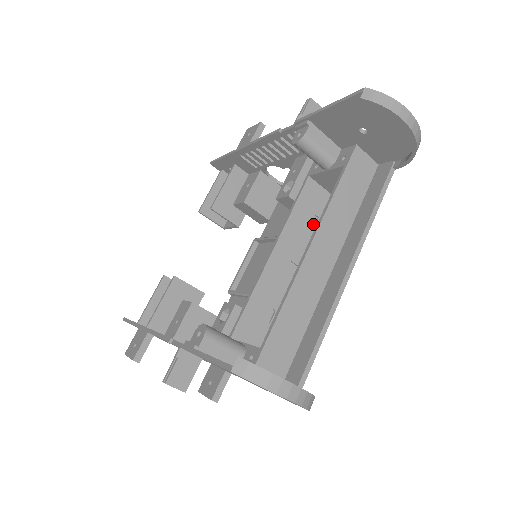
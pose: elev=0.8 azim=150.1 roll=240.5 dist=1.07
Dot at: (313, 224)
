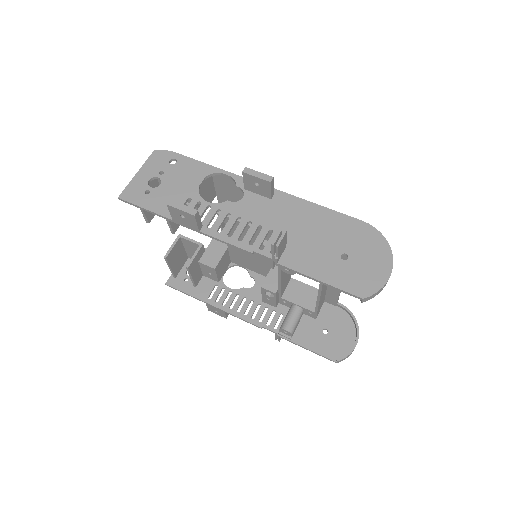
Dot at: occluded
